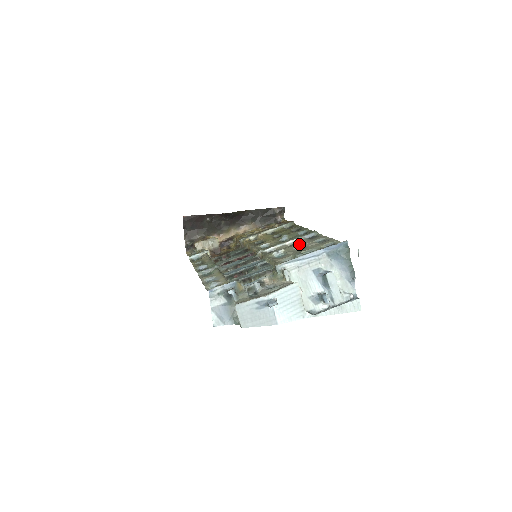
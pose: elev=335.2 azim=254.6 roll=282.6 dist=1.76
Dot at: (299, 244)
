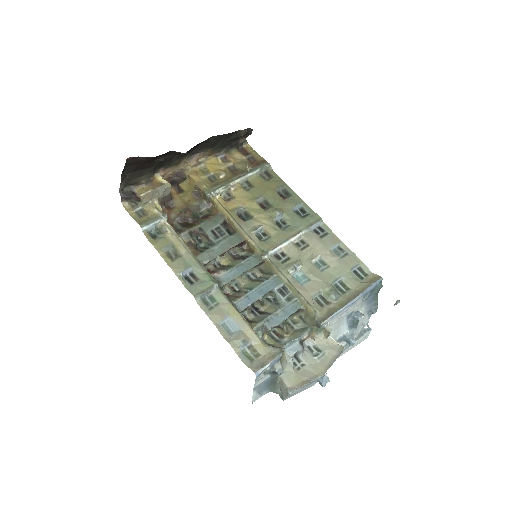
Dot at: (314, 252)
